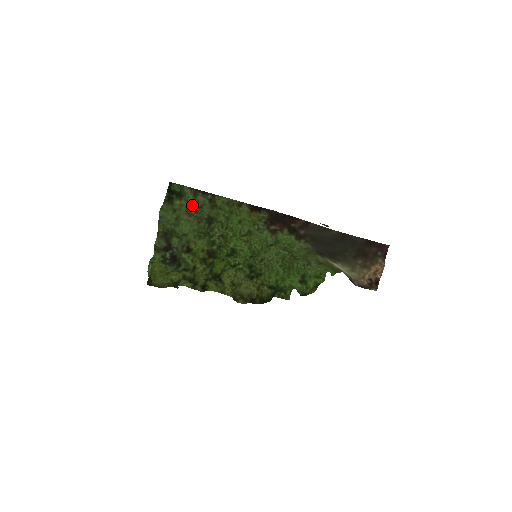
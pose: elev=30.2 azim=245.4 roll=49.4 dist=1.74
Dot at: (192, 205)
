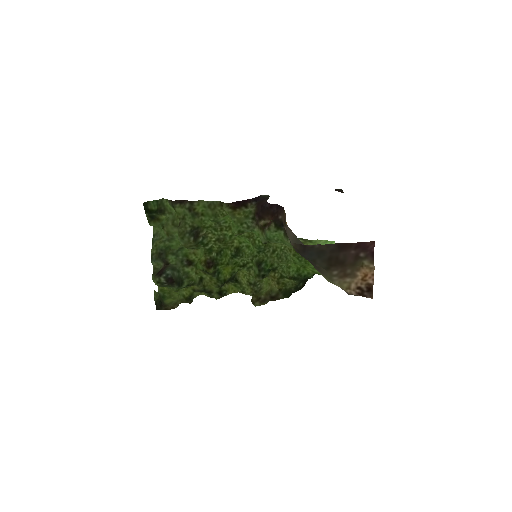
Dot at: (176, 217)
